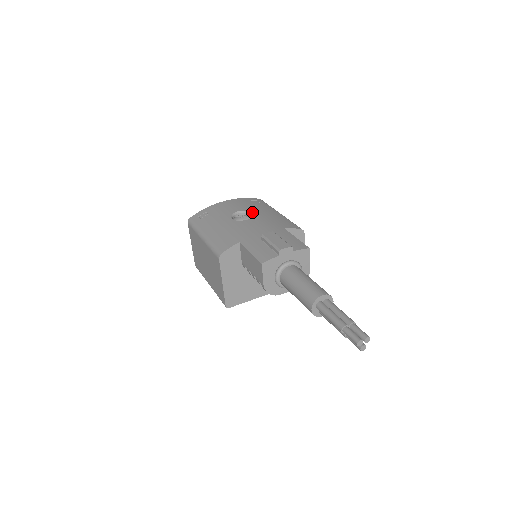
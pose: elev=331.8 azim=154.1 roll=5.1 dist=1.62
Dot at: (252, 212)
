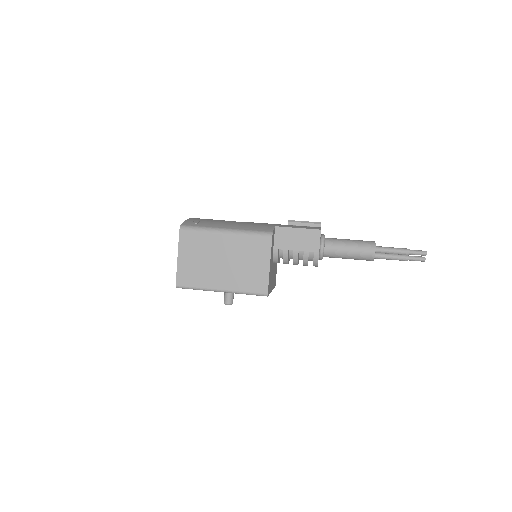
Dot at: occluded
